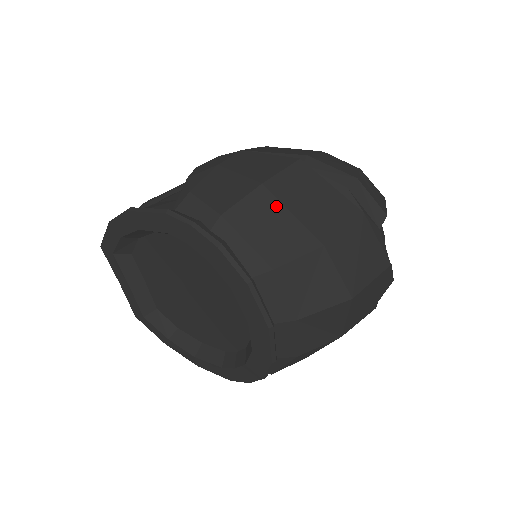
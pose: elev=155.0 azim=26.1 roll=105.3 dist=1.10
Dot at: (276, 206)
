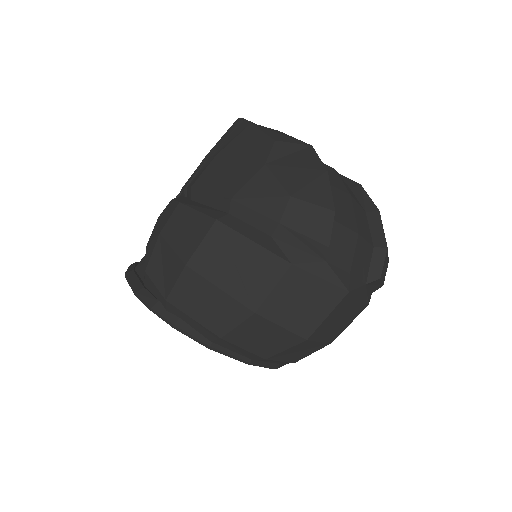
Dot at: (204, 284)
